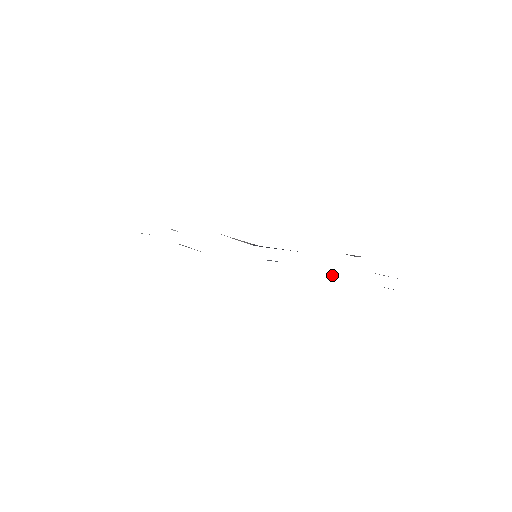
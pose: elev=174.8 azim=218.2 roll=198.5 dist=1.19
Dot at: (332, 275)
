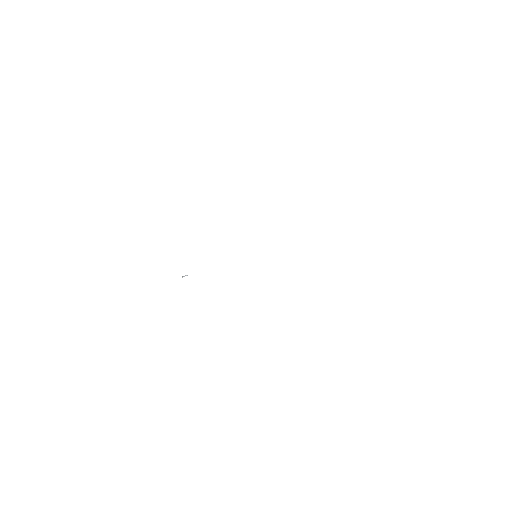
Dot at: occluded
